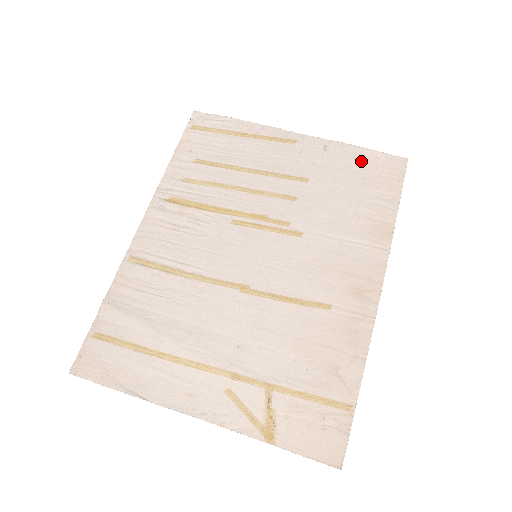
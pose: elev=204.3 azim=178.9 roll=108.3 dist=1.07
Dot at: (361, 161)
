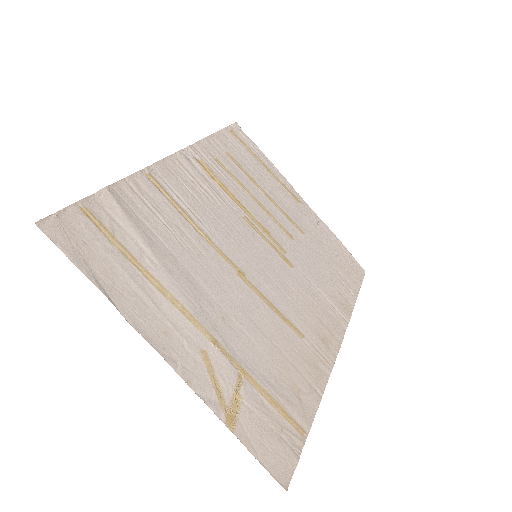
Dot at: (339, 250)
